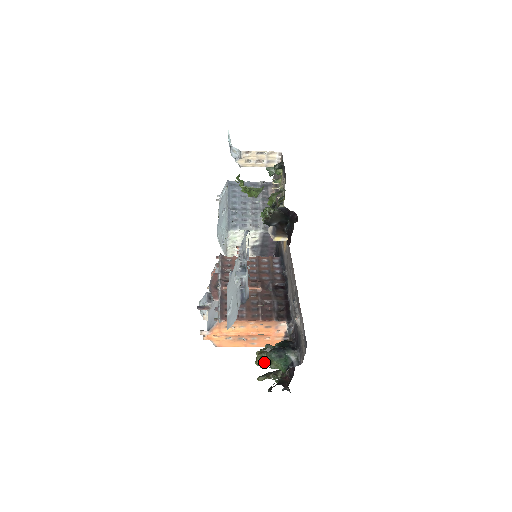
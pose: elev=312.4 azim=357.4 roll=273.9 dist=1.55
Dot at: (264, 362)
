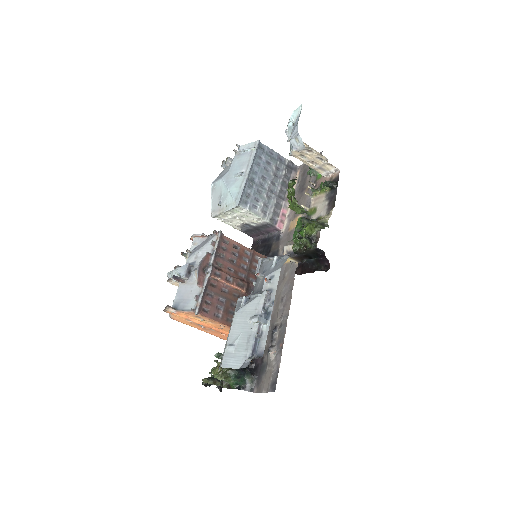
Dot at: (222, 376)
